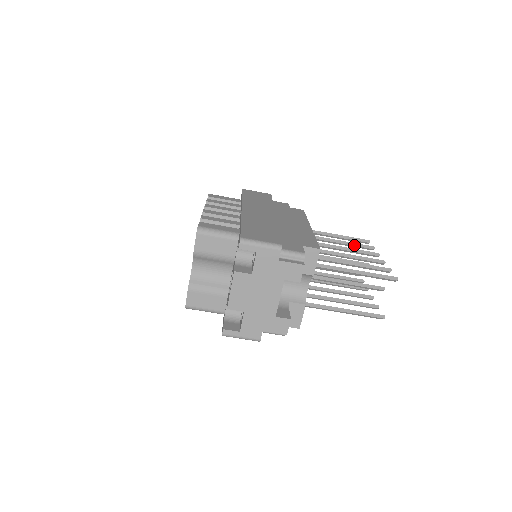
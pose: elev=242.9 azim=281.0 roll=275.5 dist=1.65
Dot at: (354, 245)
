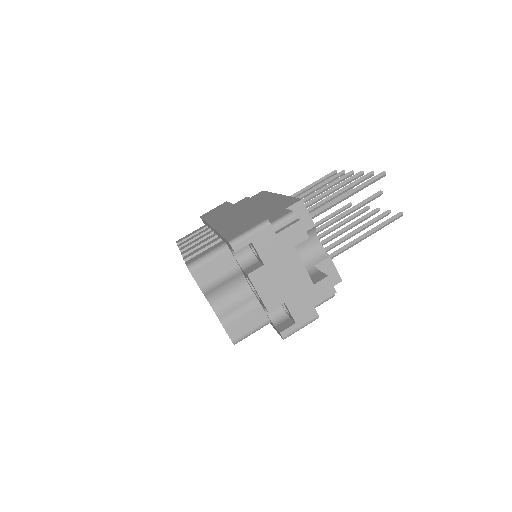
Dot at: (327, 182)
